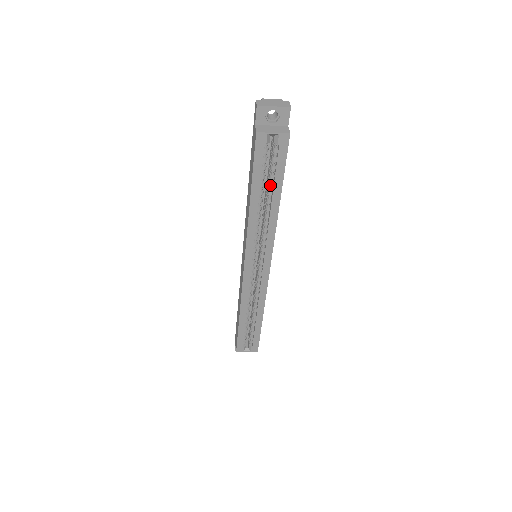
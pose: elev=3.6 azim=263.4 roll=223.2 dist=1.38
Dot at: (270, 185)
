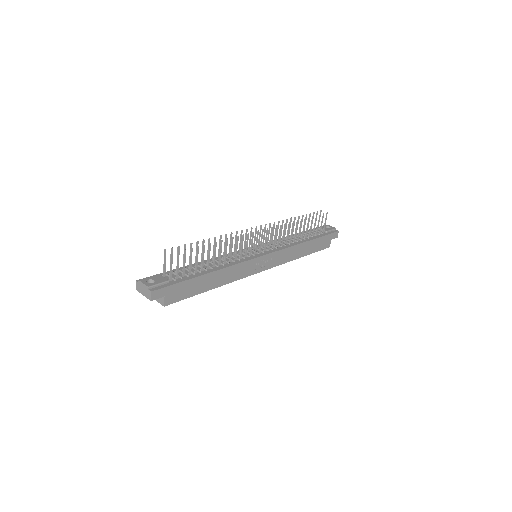
Dot at: occluded
